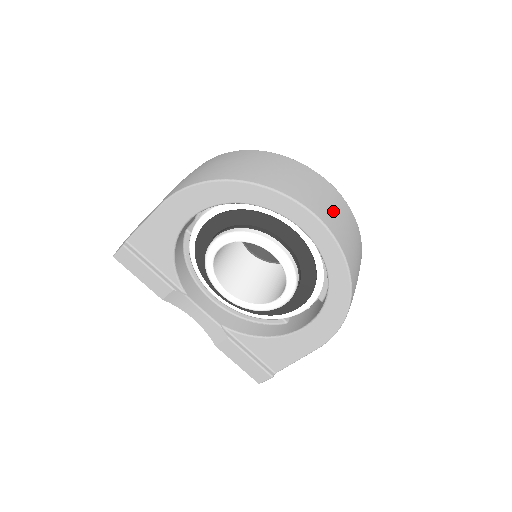
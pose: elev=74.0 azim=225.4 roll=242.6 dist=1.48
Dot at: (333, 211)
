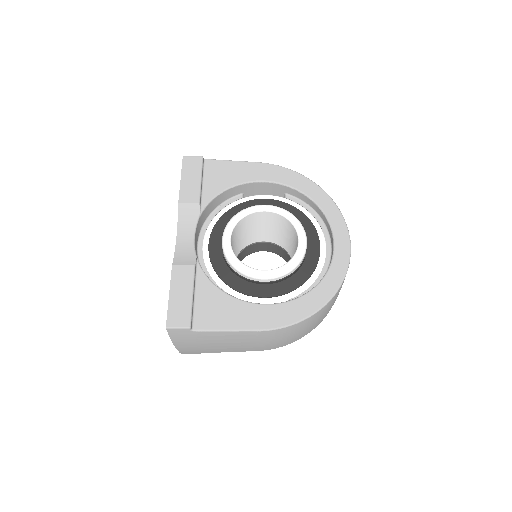
Dot at: occluded
